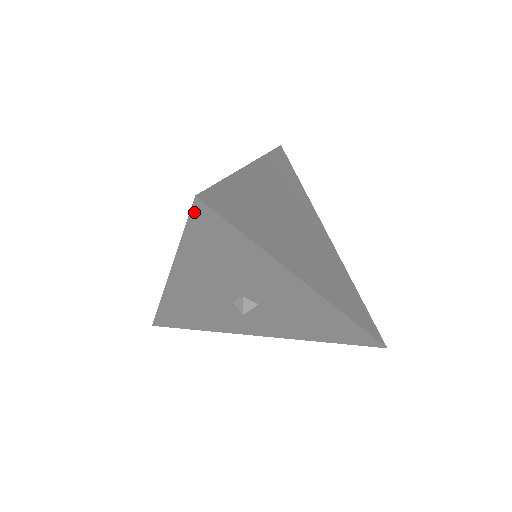
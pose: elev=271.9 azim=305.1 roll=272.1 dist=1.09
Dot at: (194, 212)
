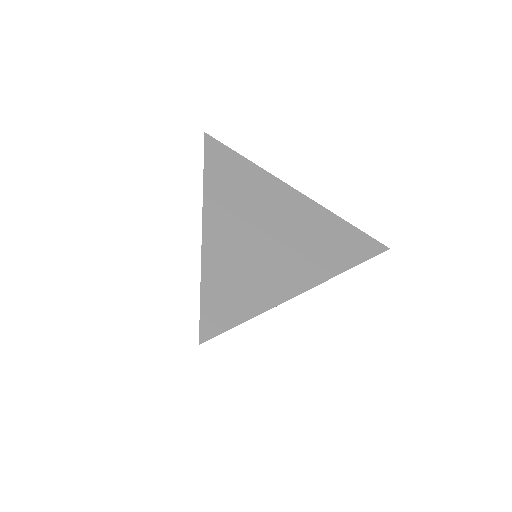
Dot at: occluded
